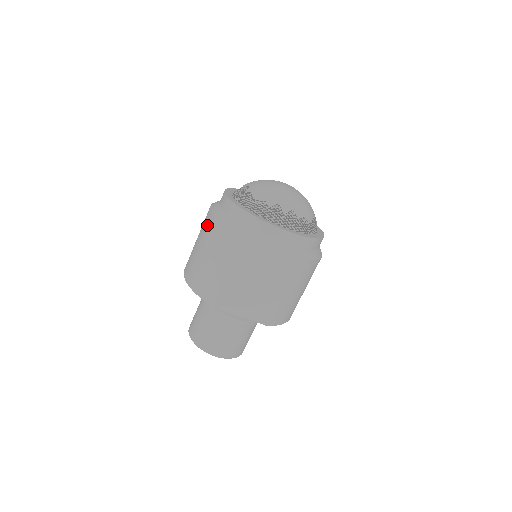
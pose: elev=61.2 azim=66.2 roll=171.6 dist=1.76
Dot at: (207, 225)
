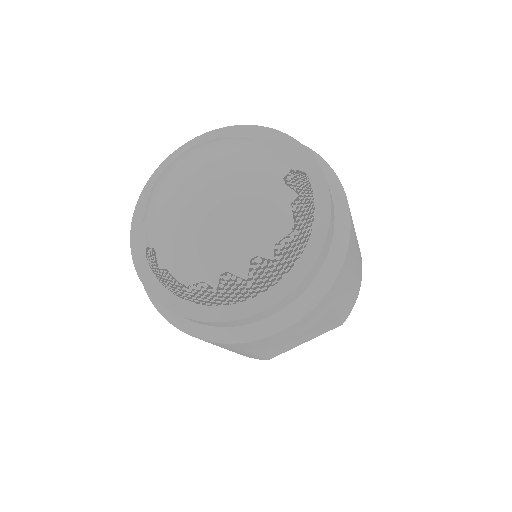
Dot at: occluded
